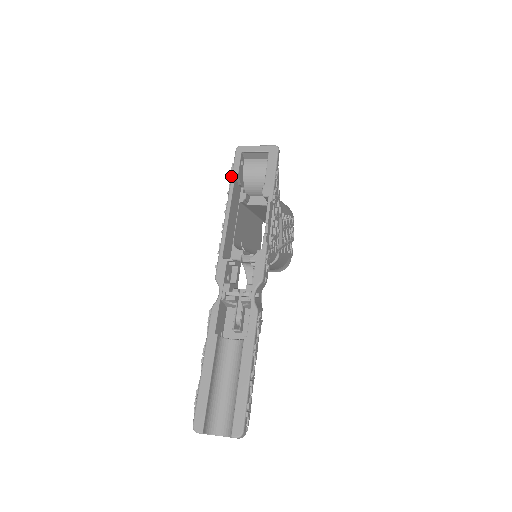
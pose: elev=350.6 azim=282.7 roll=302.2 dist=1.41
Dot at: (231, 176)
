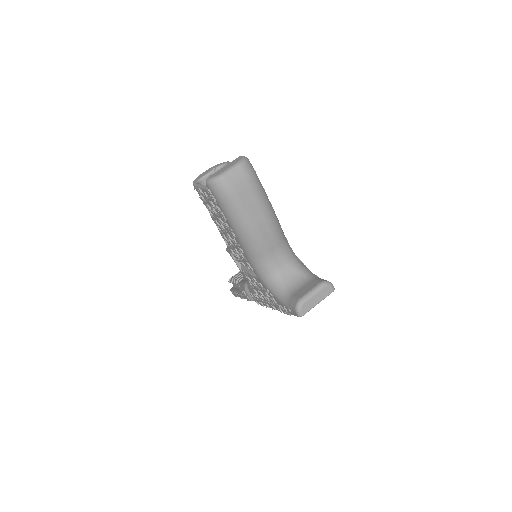
Dot at: occluded
